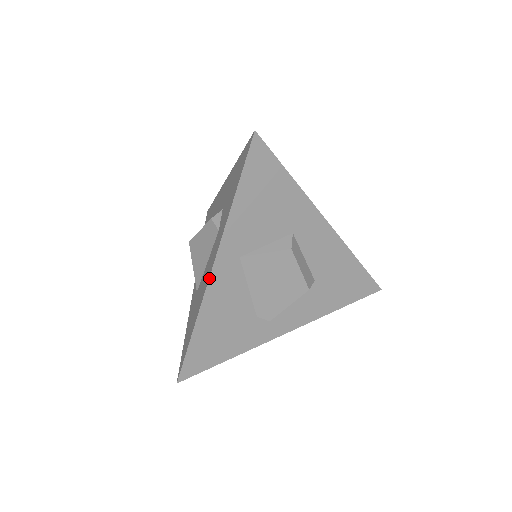
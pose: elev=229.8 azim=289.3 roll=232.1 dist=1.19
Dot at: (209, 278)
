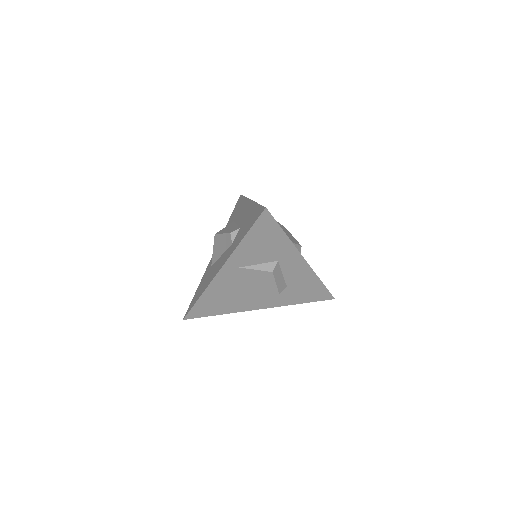
Dot at: (216, 274)
